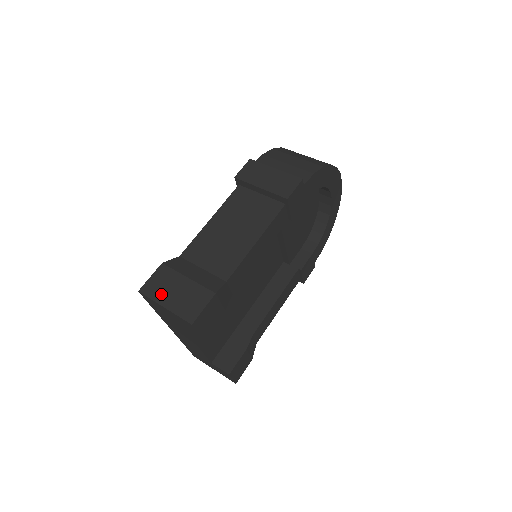
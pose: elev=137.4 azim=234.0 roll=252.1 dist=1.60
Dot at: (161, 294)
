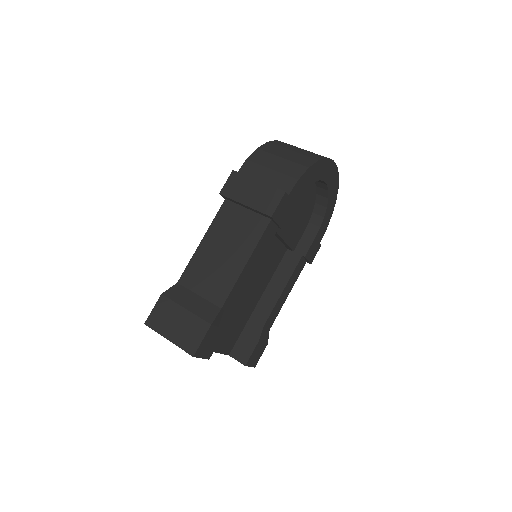
Dot at: (164, 326)
